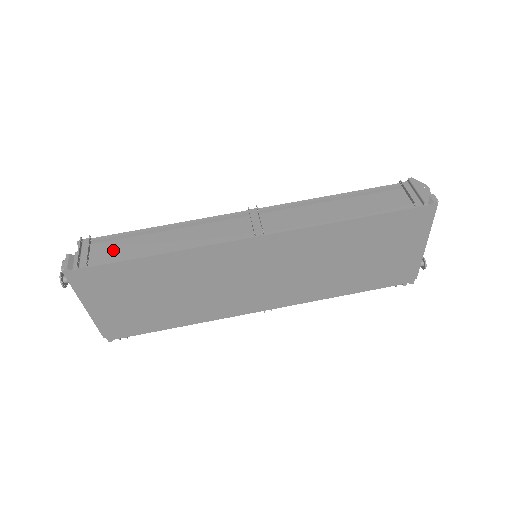
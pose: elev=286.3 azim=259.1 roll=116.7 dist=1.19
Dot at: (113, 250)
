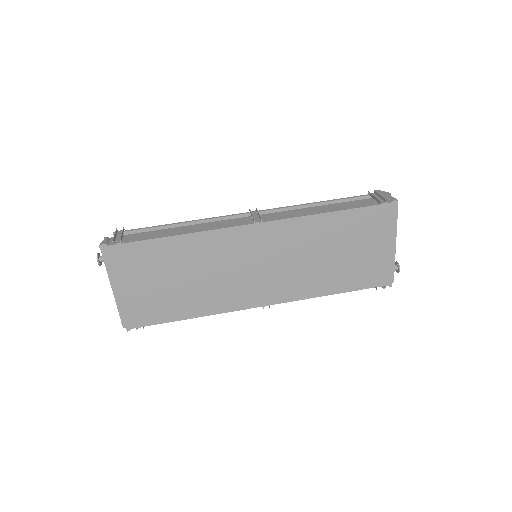
Dot at: (142, 235)
